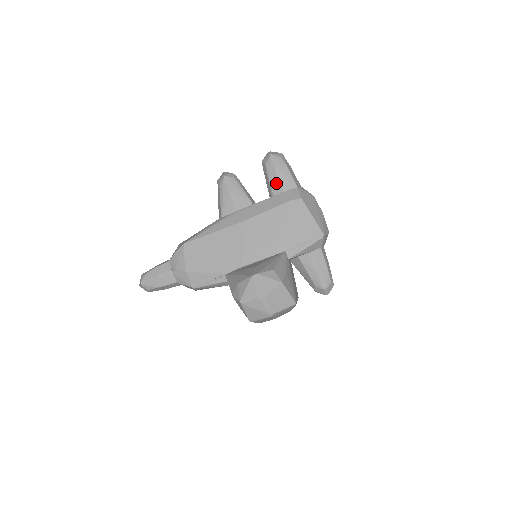
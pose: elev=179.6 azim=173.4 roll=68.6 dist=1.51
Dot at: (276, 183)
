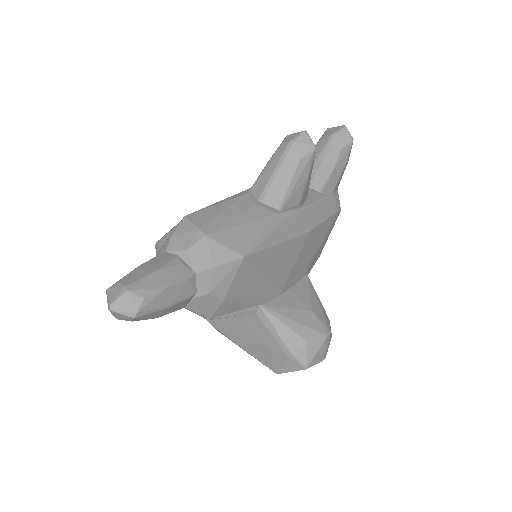
Dot at: (335, 180)
